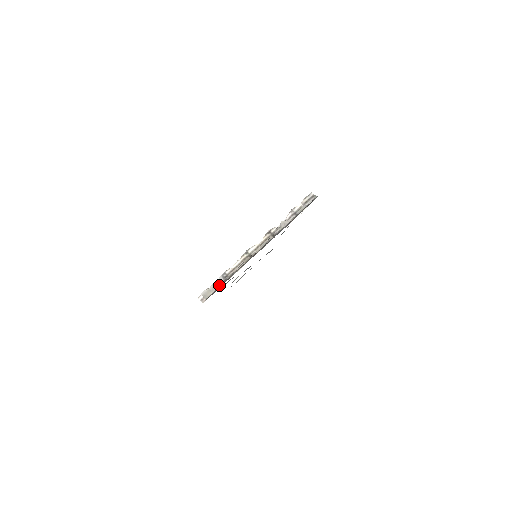
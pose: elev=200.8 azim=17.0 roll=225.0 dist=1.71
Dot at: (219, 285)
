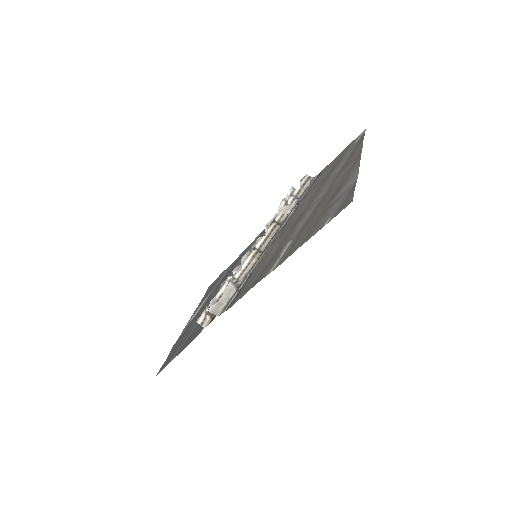
Dot at: (231, 294)
